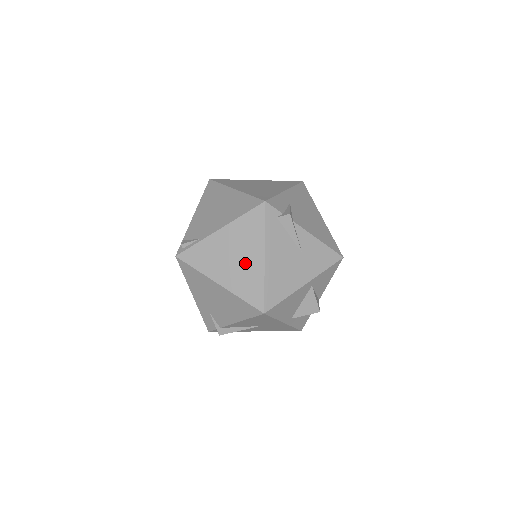
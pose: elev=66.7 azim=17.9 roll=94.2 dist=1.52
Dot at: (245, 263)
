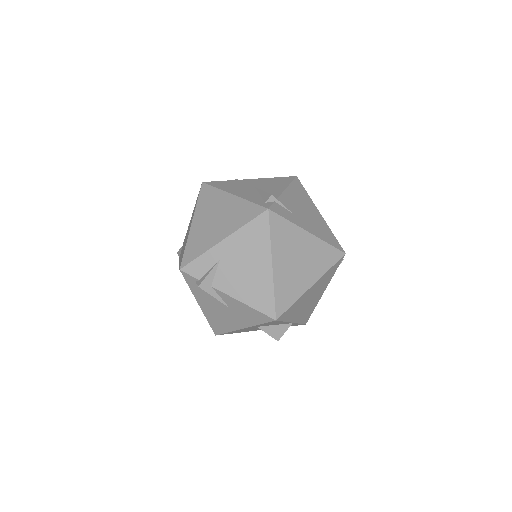
Dot at: occluded
